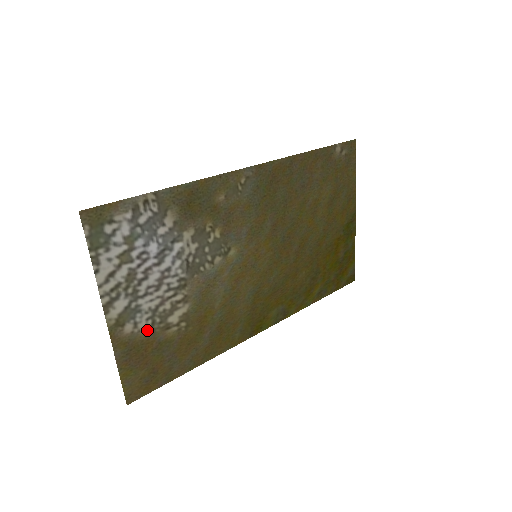
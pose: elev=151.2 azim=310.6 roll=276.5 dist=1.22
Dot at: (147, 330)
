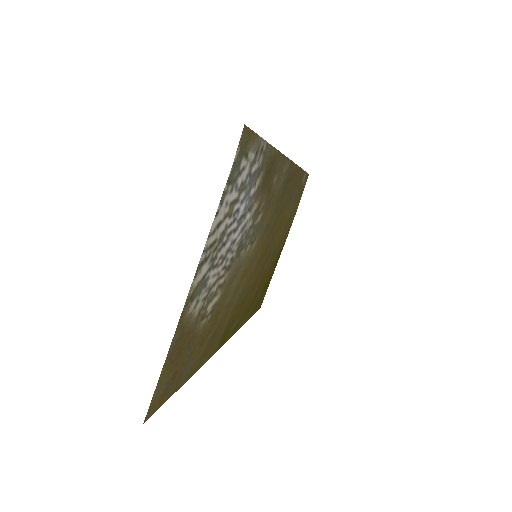
Dot at: (196, 315)
